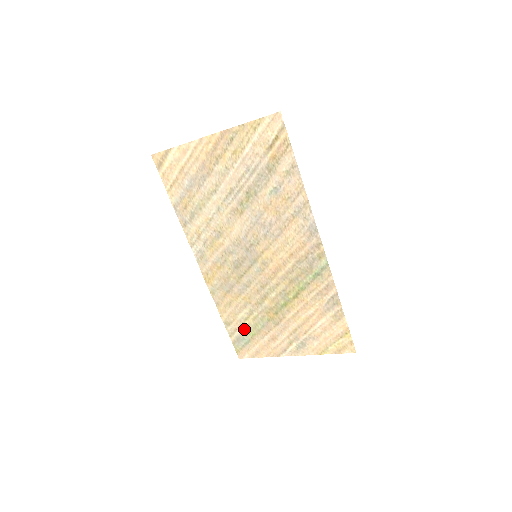
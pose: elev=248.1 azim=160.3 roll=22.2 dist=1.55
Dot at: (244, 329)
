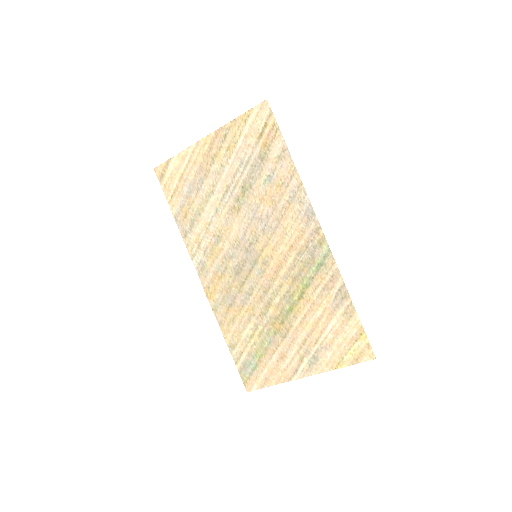
Dot at: (250, 351)
